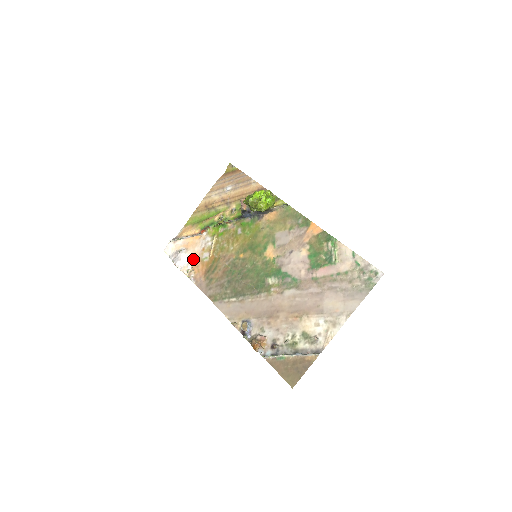
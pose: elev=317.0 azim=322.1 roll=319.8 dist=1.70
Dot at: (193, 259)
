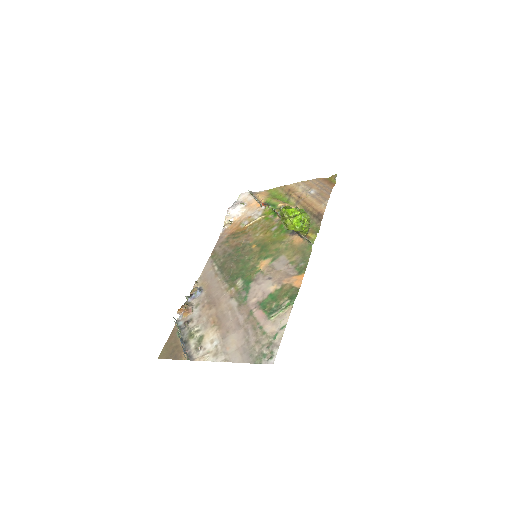
Dot at: (240, 217)
